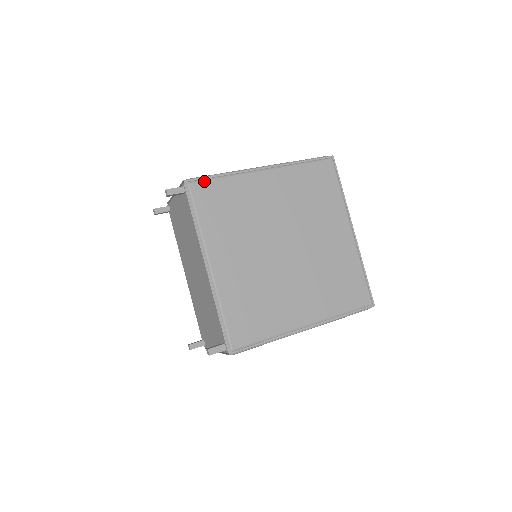
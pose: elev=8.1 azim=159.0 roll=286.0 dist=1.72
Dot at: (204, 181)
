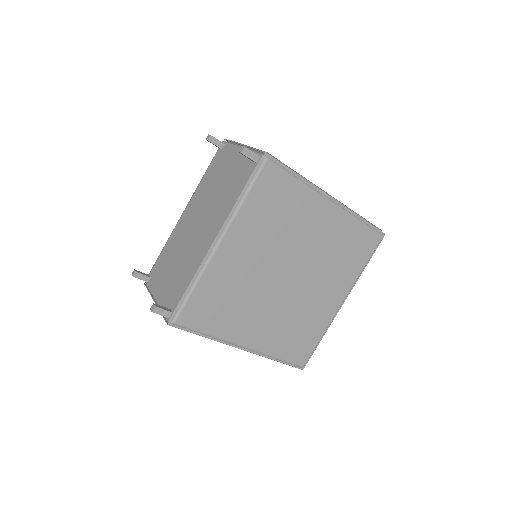
Dot at: (280, 169)
